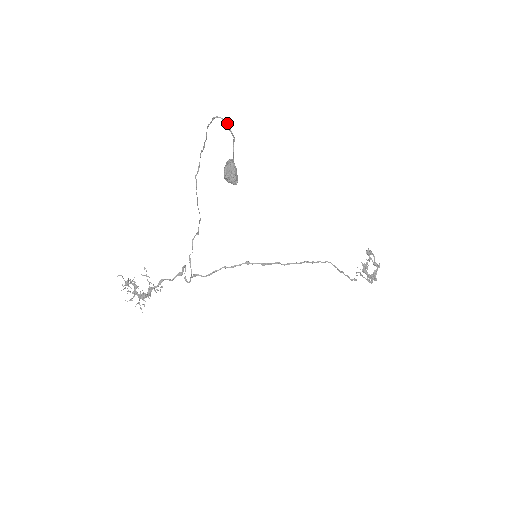
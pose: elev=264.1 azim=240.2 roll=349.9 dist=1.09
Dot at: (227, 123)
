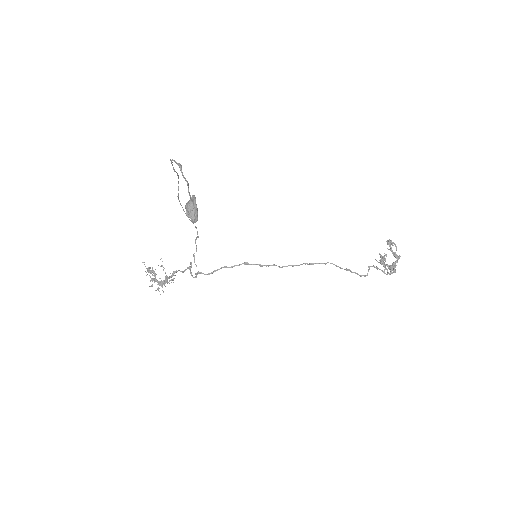
Dot at: occluded
